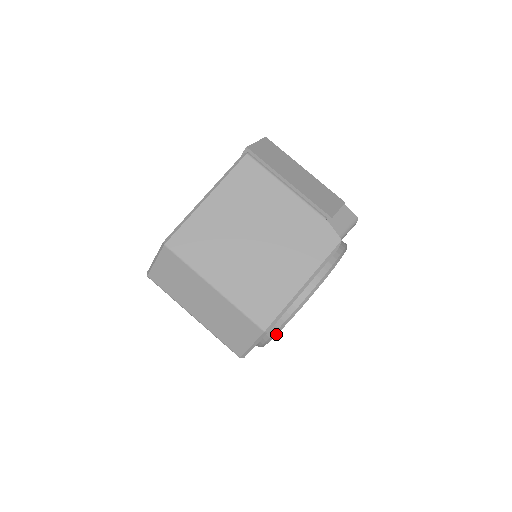
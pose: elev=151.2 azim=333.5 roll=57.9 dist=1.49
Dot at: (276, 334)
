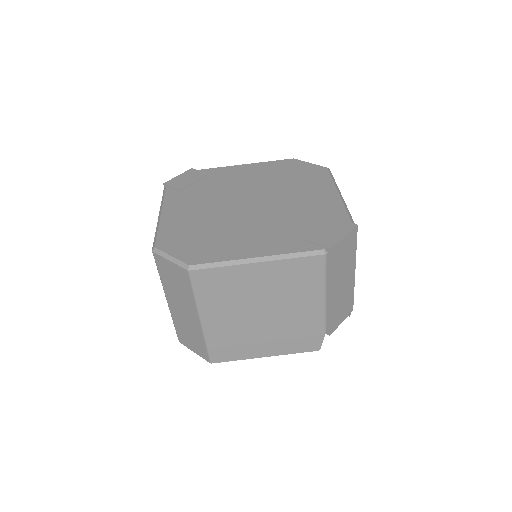
Dot at: occluded
